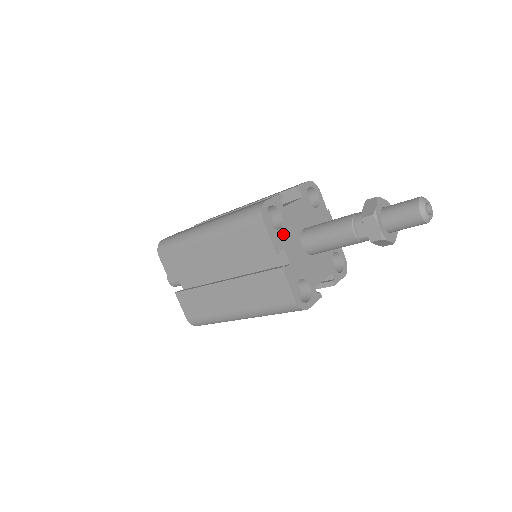
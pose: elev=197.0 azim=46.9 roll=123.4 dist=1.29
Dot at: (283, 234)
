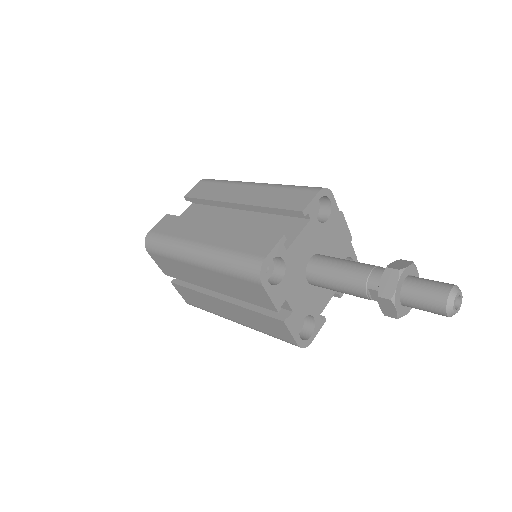
Dot at: (286, 283)
